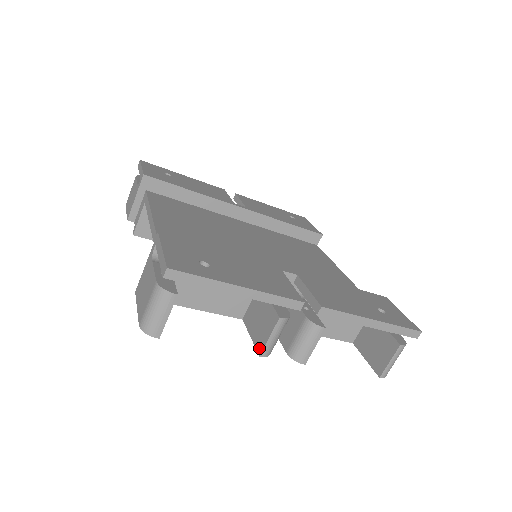
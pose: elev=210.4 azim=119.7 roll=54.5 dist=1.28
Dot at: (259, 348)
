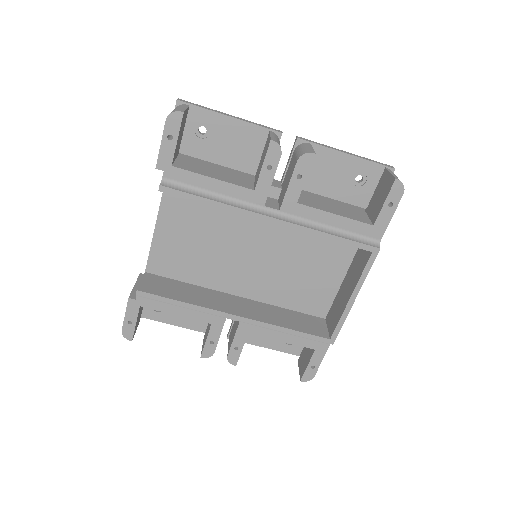
Dot at: (268, 144)
